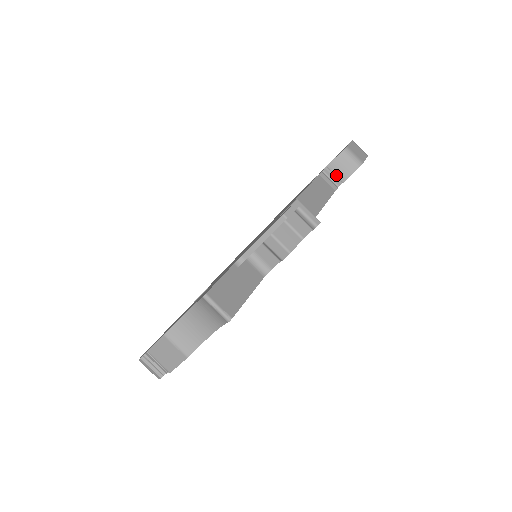
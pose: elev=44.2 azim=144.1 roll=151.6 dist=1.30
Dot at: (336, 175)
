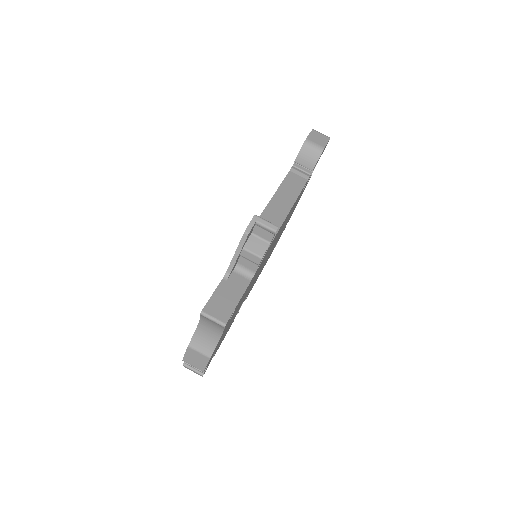
Dot at: (304, 166)
